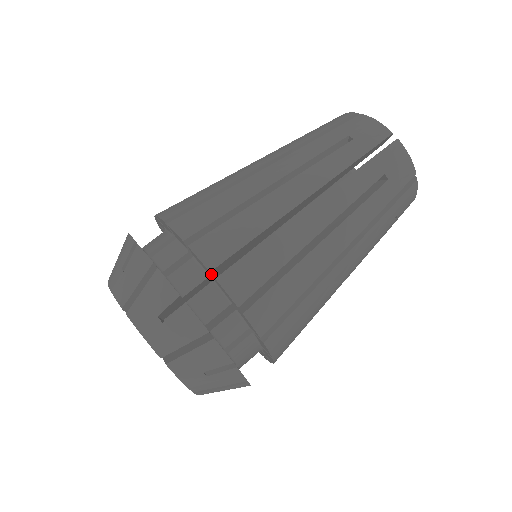
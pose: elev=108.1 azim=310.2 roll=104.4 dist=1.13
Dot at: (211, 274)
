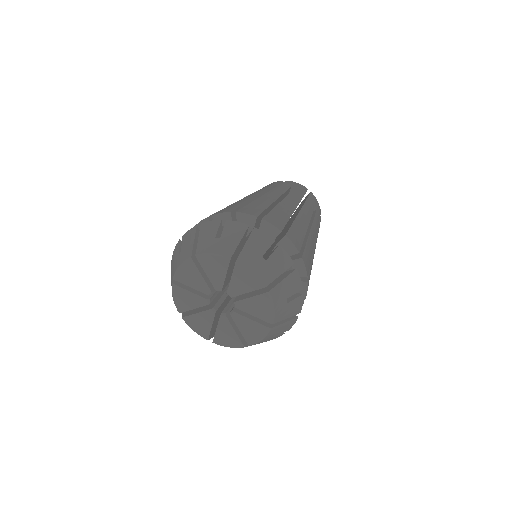
Dot at: (274, 238)
